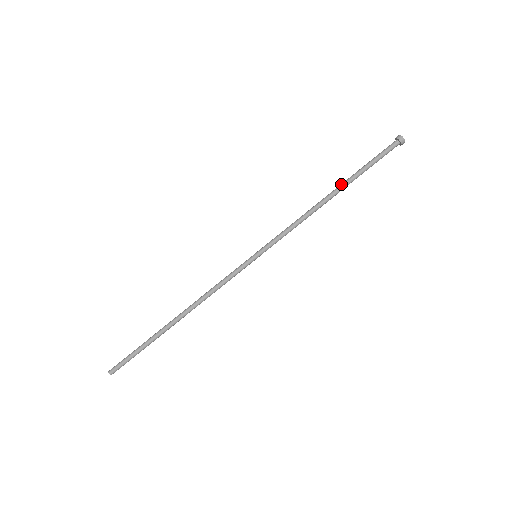
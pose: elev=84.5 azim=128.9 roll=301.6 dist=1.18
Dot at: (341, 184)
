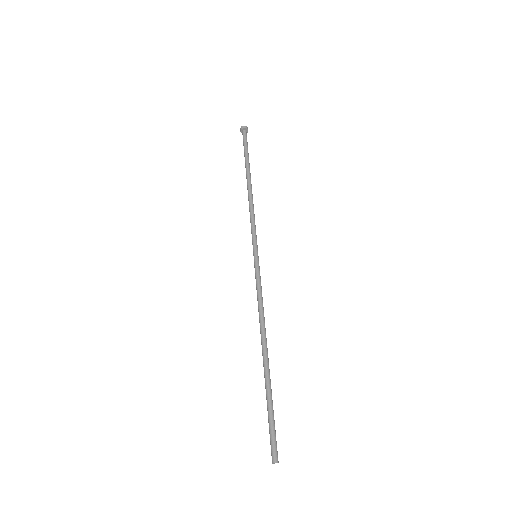
Dot at: (248, 172)
